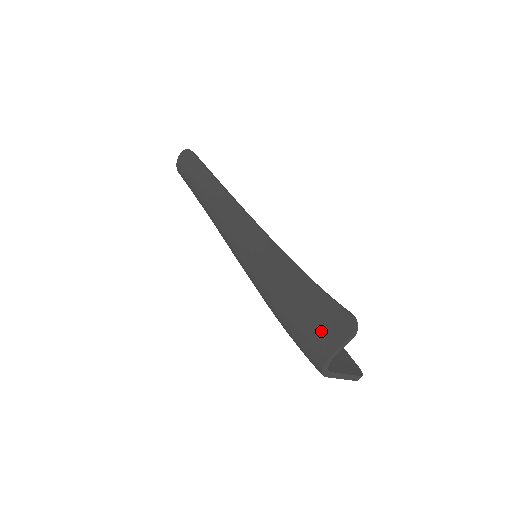
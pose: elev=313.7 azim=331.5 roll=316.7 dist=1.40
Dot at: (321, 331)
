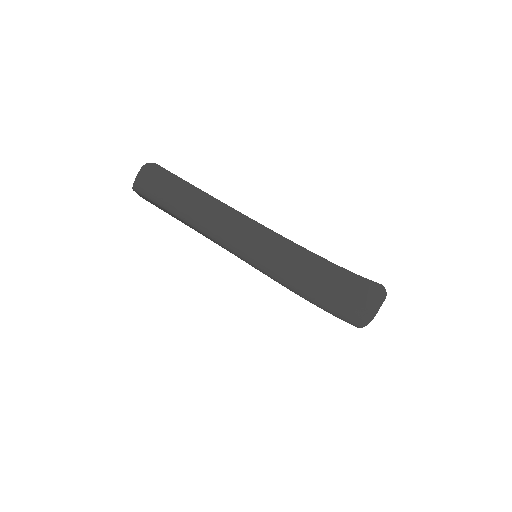
Dot at: (365, 302)
